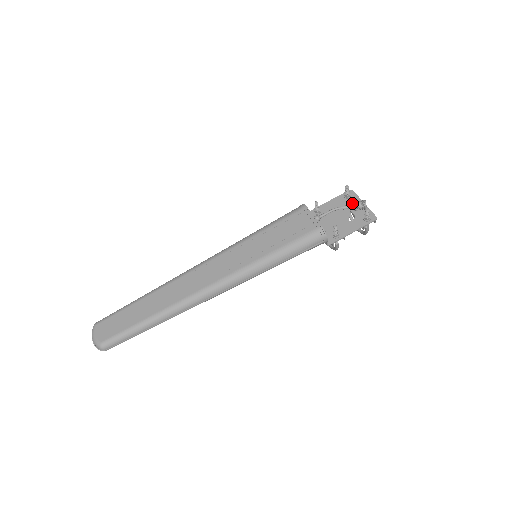
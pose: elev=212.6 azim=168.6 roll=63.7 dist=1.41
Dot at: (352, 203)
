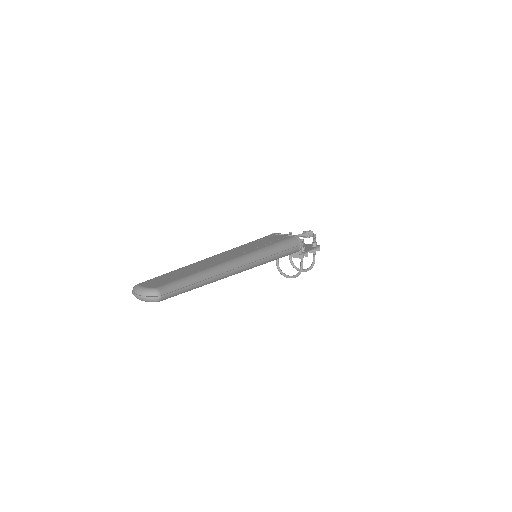
Dot at: (303, 232)
